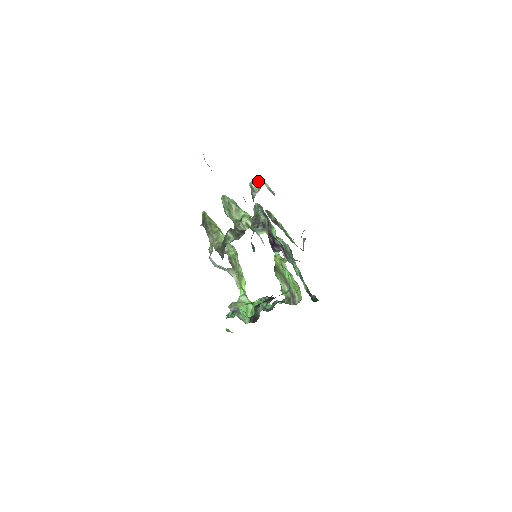
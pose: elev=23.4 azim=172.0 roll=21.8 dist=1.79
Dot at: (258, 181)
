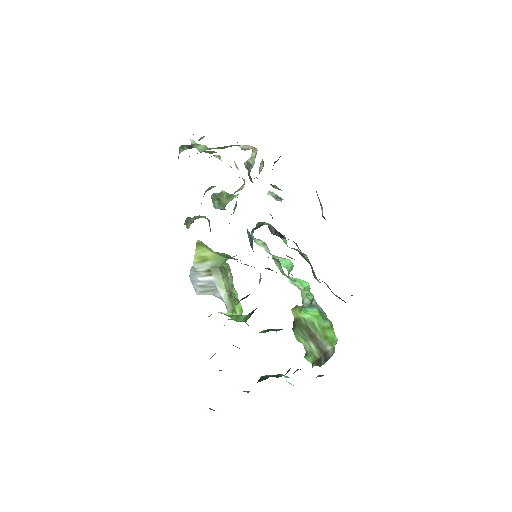
Dot at: (254, 148)
